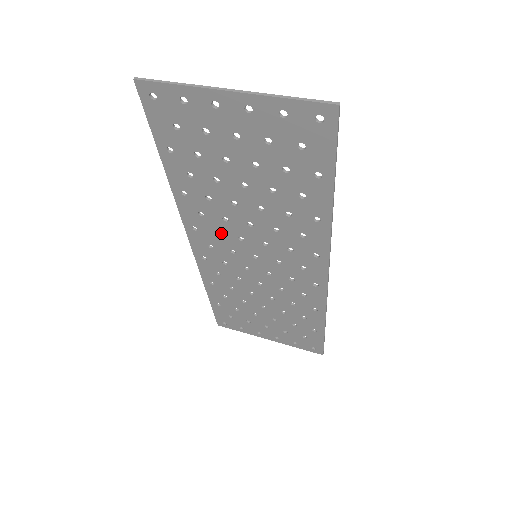
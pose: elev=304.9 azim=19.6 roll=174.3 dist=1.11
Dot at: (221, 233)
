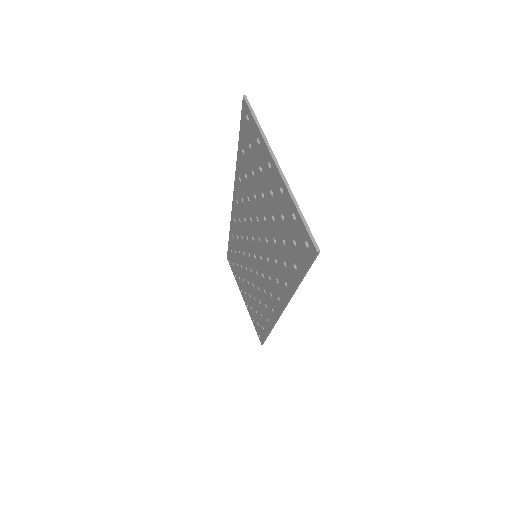
Dot at: (247, 222)
